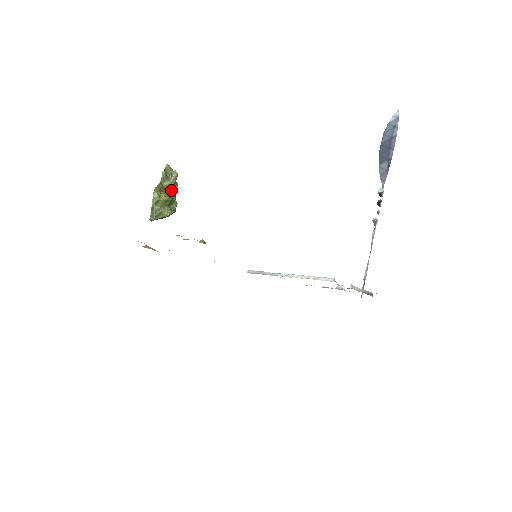
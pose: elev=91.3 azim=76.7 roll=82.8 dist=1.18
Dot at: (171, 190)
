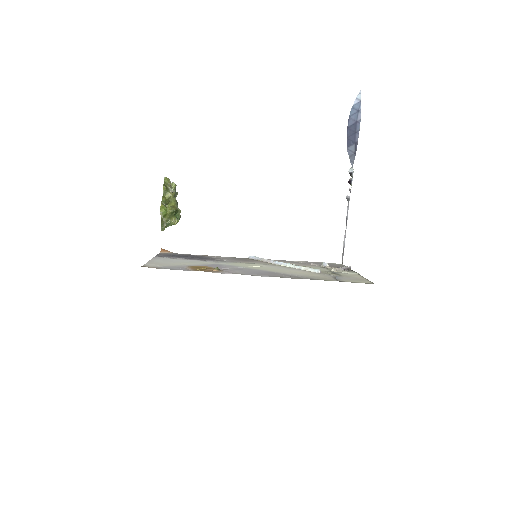
Dot at: (173, 200)
